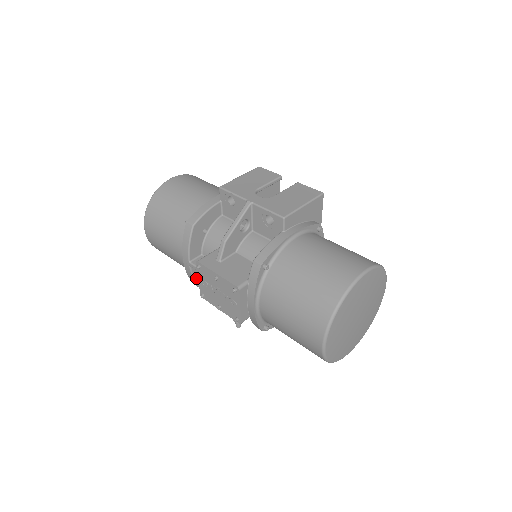
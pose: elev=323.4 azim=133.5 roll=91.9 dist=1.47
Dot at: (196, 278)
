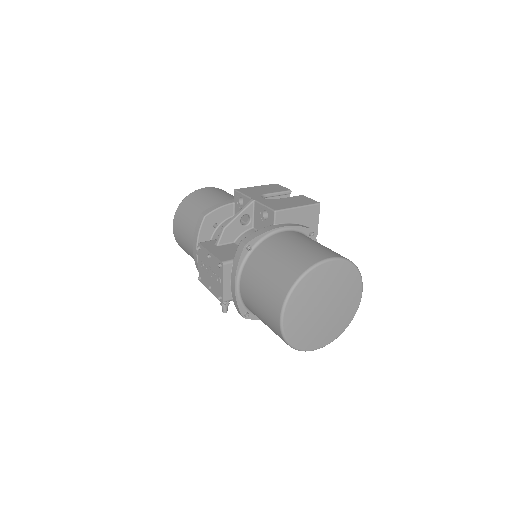
Dot at: occluded
